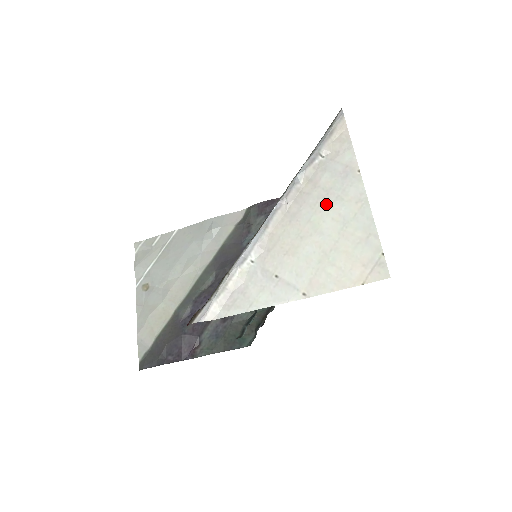
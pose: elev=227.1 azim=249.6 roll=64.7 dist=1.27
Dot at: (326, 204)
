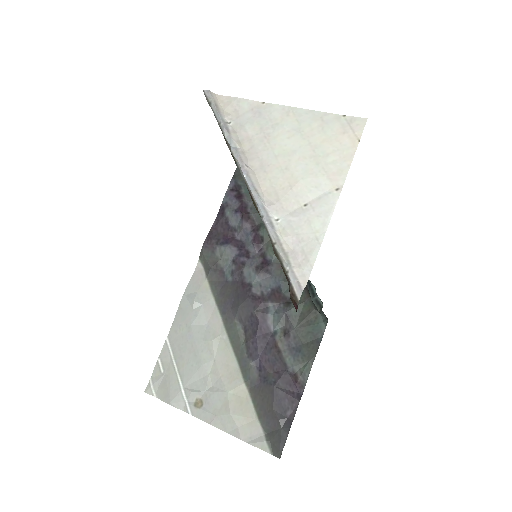
Dot at: (272, 137)
